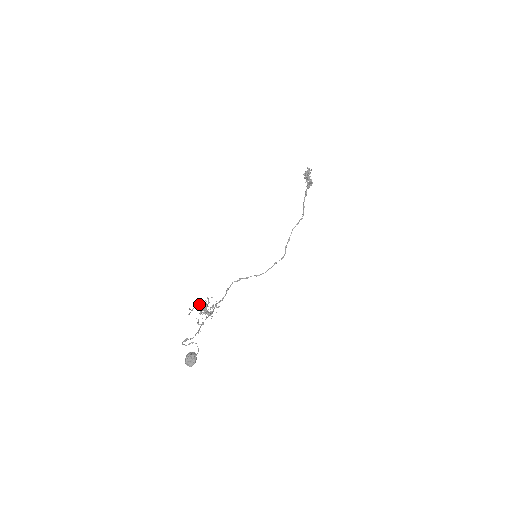
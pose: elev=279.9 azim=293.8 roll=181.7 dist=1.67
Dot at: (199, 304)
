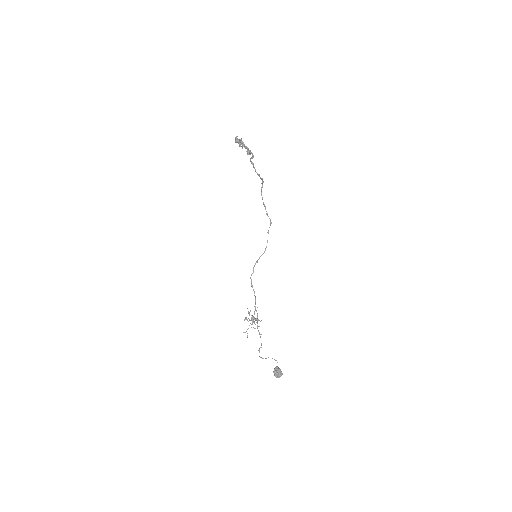
Dot at: (245, 319)
